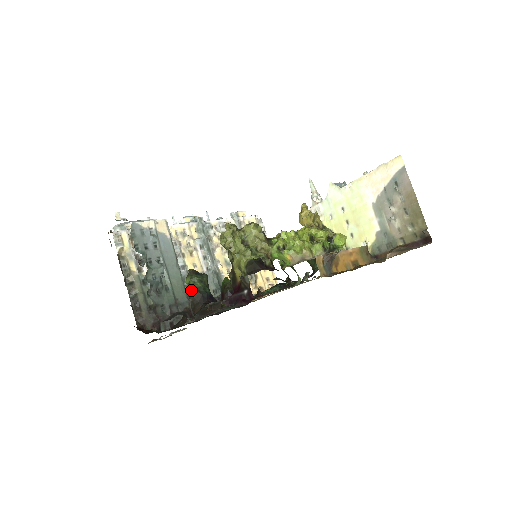
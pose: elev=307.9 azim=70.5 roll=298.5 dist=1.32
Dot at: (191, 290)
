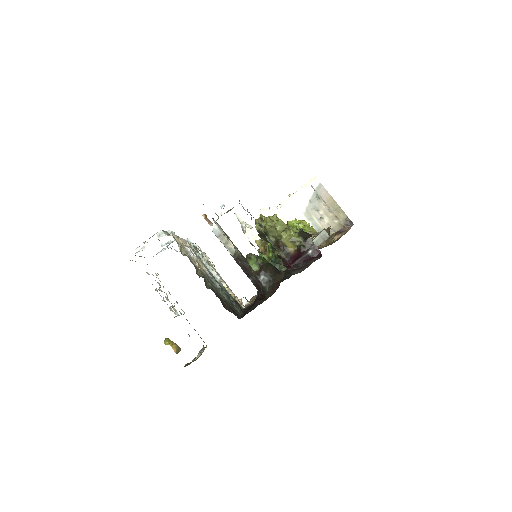
Dot at: (264, 265)
